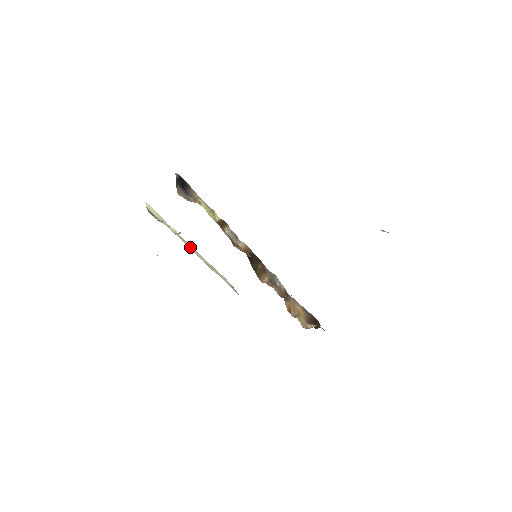
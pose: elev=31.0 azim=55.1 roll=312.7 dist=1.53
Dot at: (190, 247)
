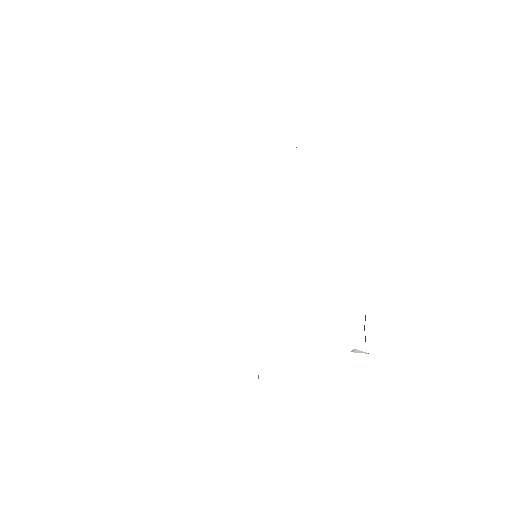
Dot at: occluded
